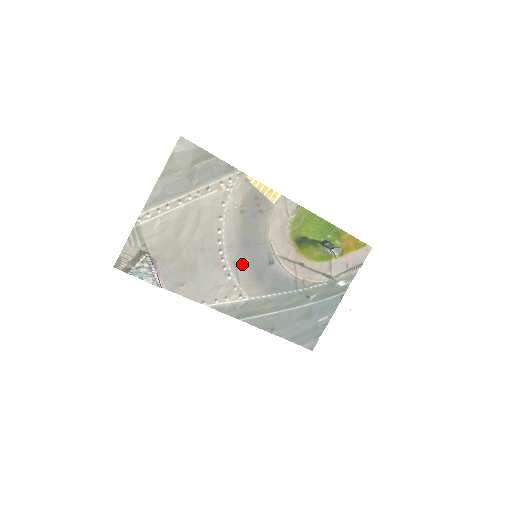
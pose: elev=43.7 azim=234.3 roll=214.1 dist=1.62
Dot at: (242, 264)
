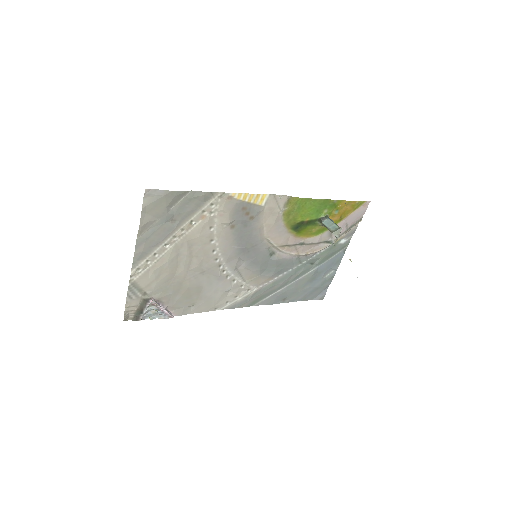
Dot at: (244, 267)
